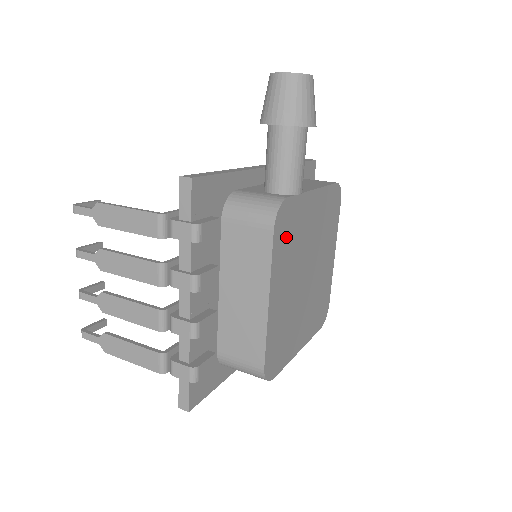
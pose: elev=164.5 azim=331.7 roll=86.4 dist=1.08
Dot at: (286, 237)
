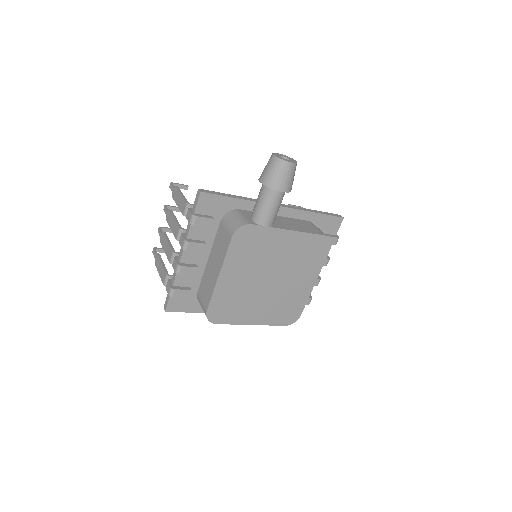
Dot at: (246, 246)
